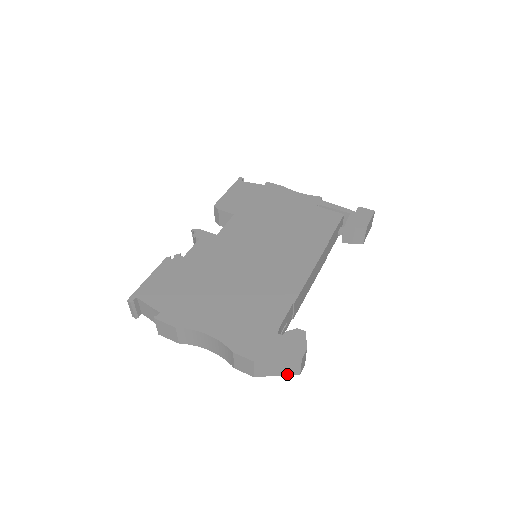
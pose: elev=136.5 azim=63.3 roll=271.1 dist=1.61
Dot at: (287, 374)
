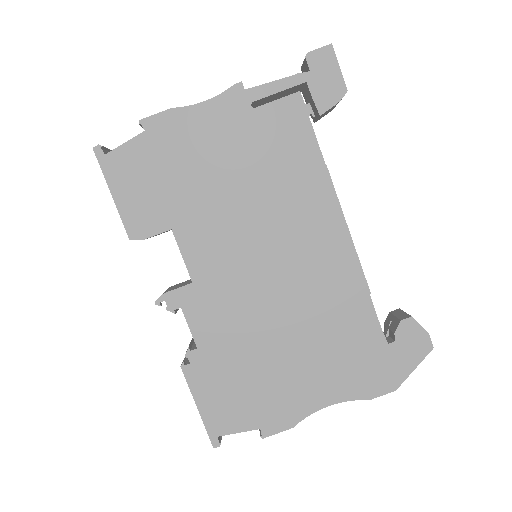
Dot at: occluded
